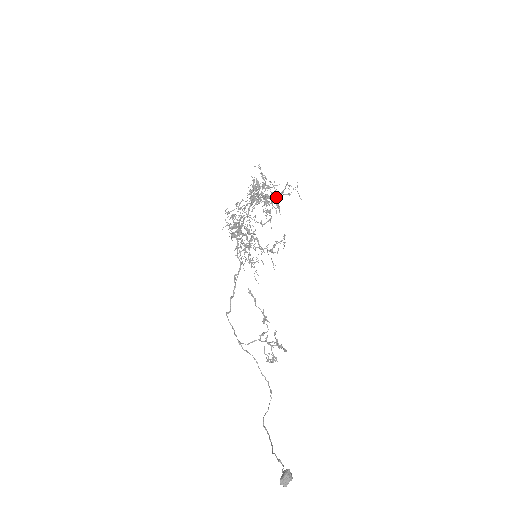
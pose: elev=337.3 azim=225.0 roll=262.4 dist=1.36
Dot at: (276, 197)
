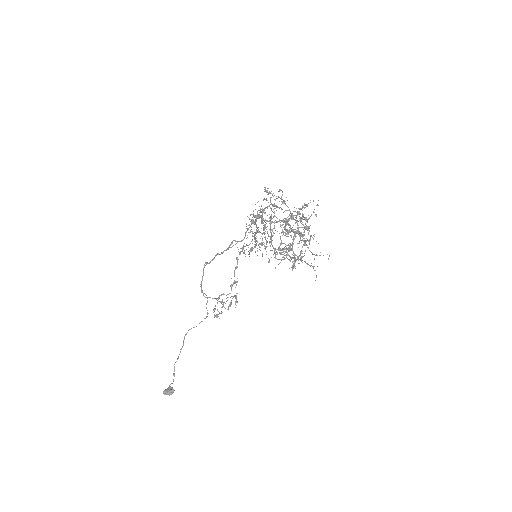
Dot at: (302, 251)
